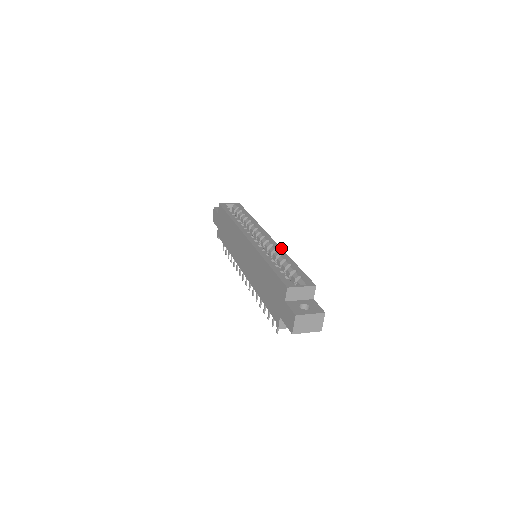
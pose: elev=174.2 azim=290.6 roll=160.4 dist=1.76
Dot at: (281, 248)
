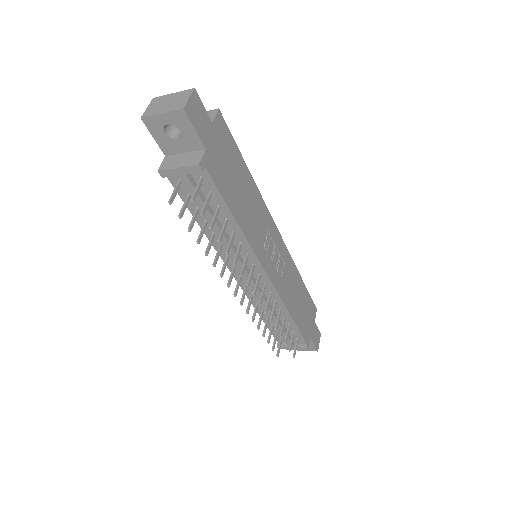
Dot at: (264, 203)
